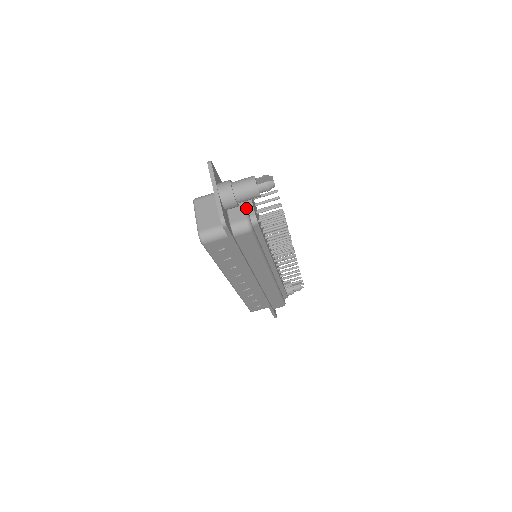
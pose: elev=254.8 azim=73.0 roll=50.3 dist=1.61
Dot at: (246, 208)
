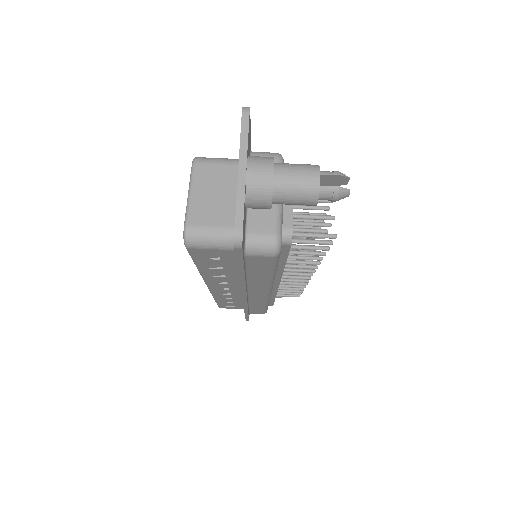
Dot at: (281, 212)
